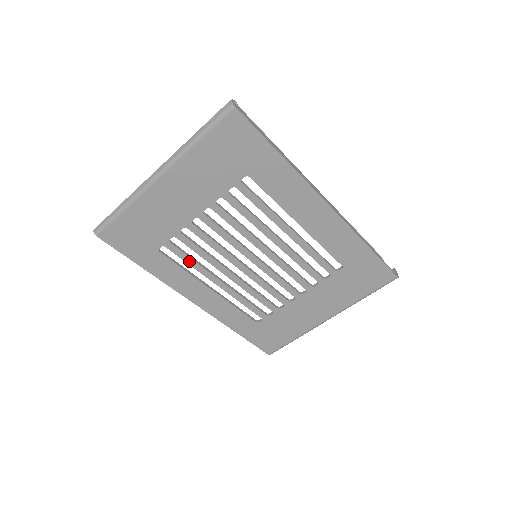
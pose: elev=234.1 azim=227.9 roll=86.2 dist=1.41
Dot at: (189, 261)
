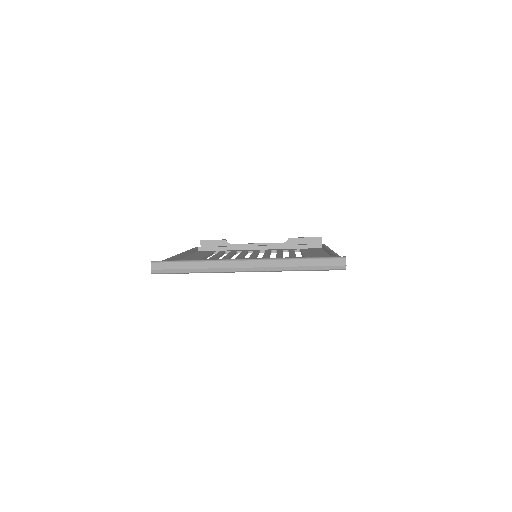
Dot at: occluded
